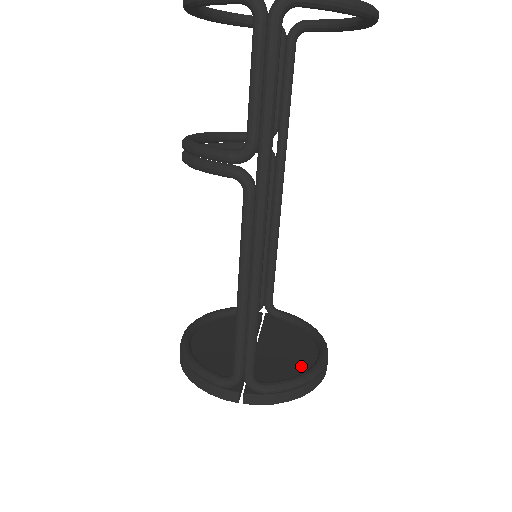
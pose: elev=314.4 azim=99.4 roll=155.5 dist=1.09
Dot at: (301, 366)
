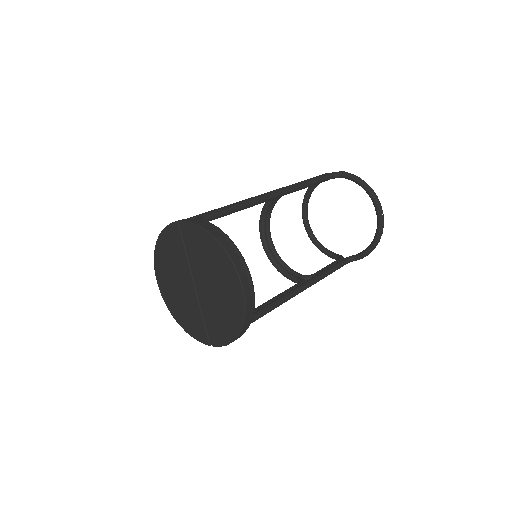
Dot at: occluded
